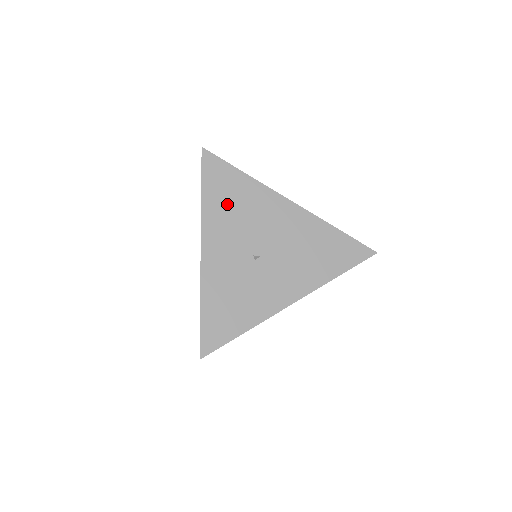
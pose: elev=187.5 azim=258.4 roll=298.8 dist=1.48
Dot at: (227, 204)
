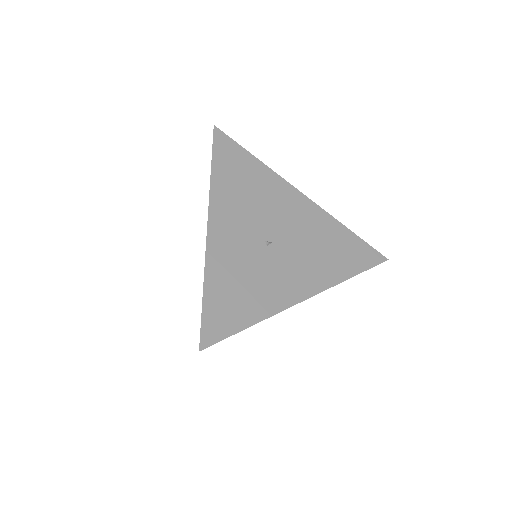
Dot at: (238, 184)
